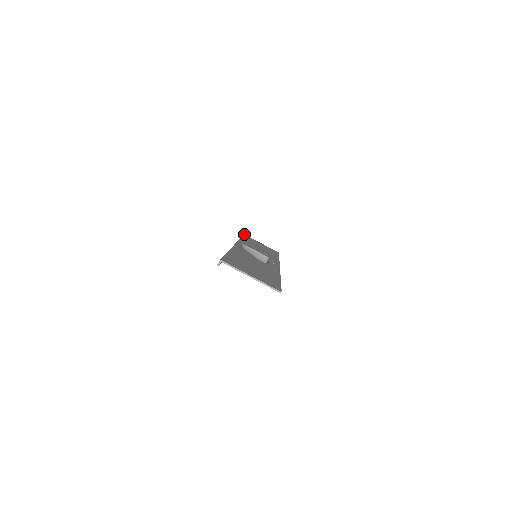
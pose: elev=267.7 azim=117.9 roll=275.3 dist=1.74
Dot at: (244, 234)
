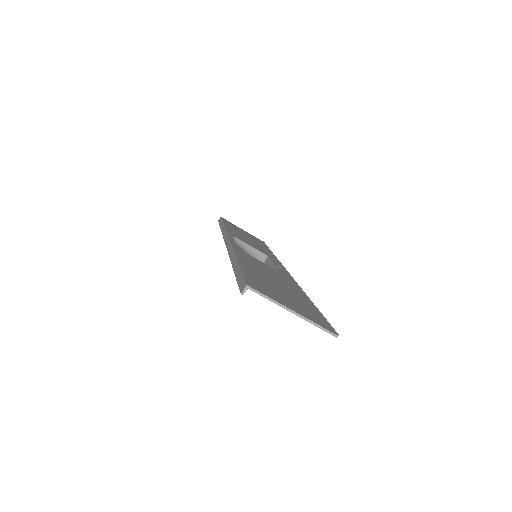
Dot at: occluded
